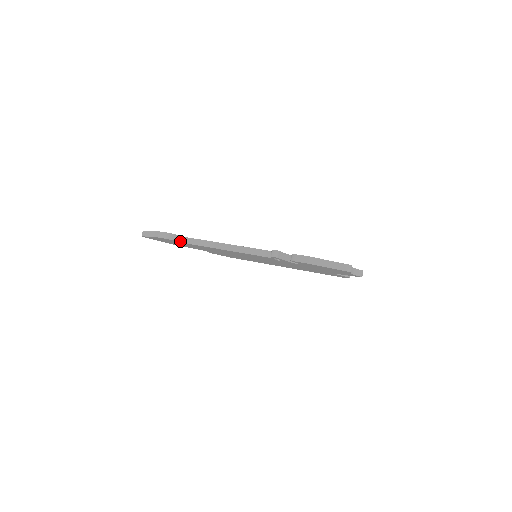
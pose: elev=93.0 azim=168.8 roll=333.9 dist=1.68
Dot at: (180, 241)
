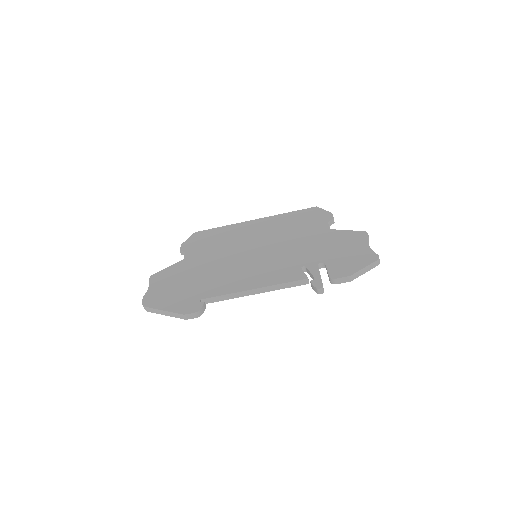
Dot at: (205, 307)
